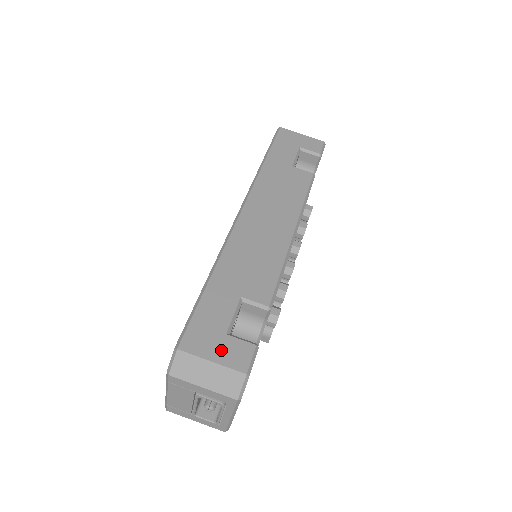
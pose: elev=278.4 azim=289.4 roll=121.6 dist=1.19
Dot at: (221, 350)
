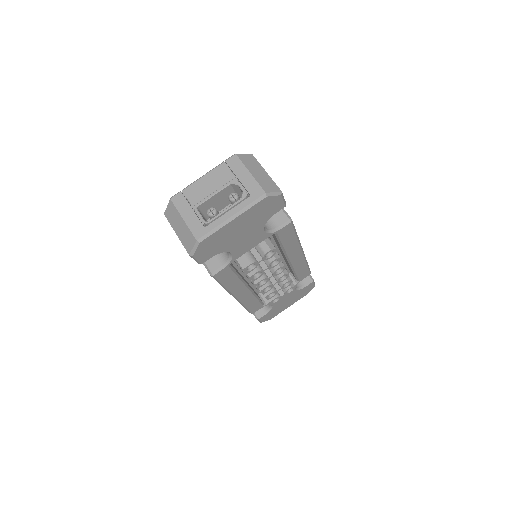
Dot at: occluded
